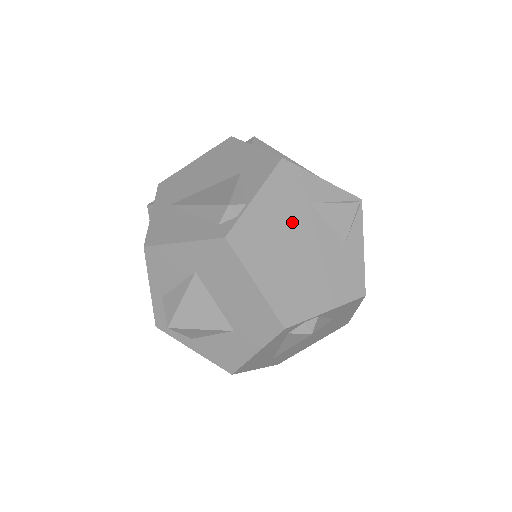
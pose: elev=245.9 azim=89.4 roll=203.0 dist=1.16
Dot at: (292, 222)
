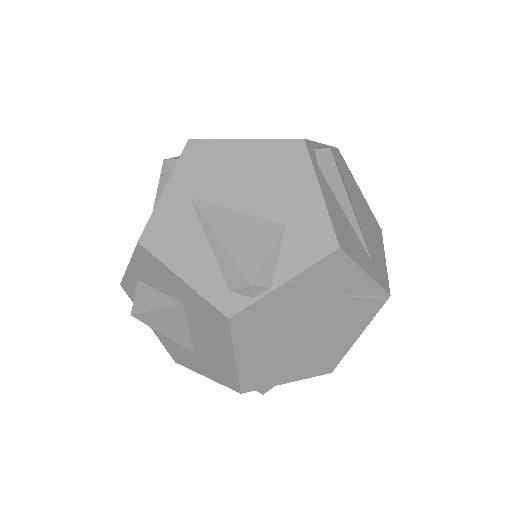
Dot at: (307, 310)
